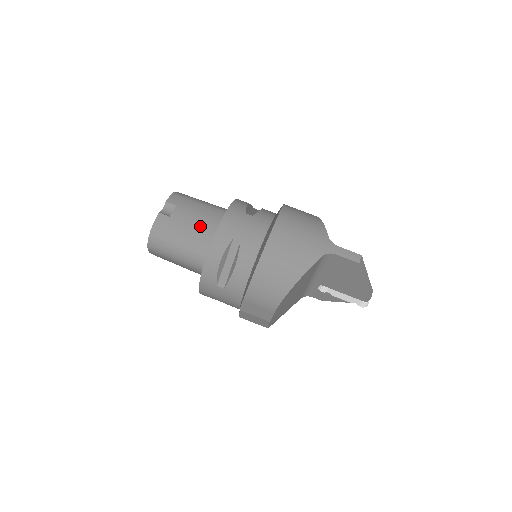
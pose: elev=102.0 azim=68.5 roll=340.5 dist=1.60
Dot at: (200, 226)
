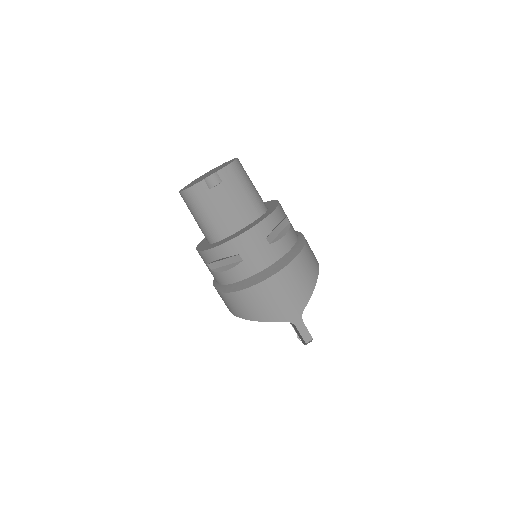
Dot at: (227, 216)
